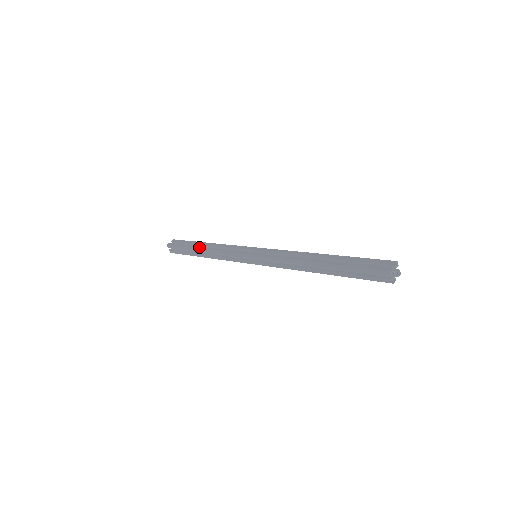
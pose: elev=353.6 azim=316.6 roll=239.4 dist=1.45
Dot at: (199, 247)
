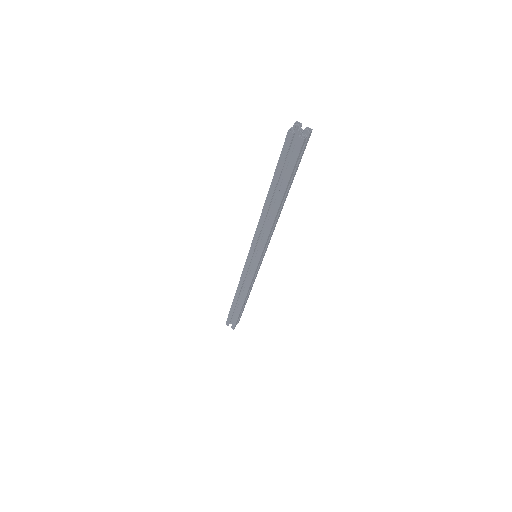
Dot at: (234, 298)
